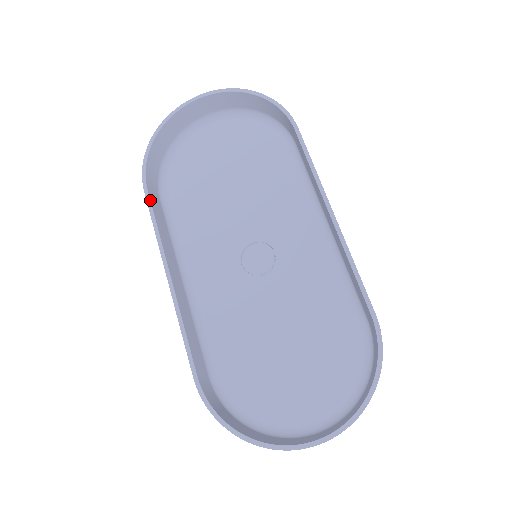
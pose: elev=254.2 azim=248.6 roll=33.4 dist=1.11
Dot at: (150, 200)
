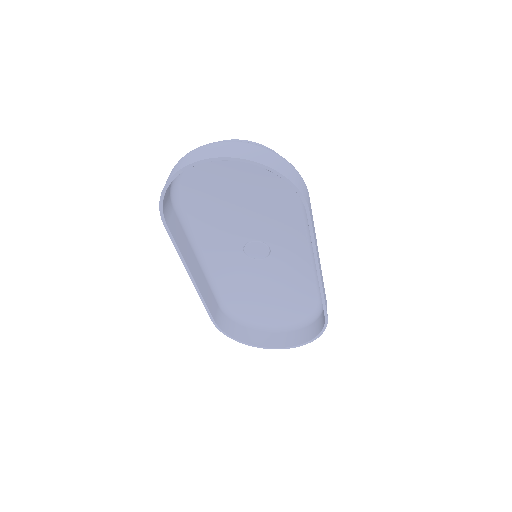
Dot at: (171, 233)
